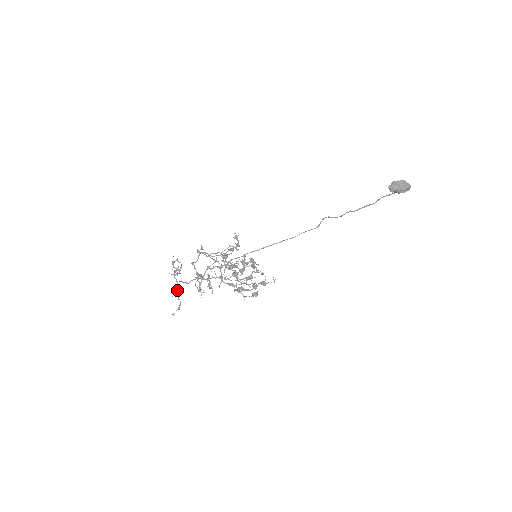
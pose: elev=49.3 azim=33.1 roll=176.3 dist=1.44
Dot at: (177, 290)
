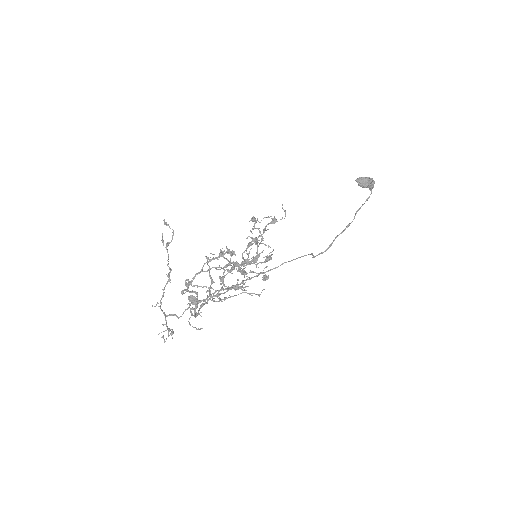
Dot at: (166, 322)
